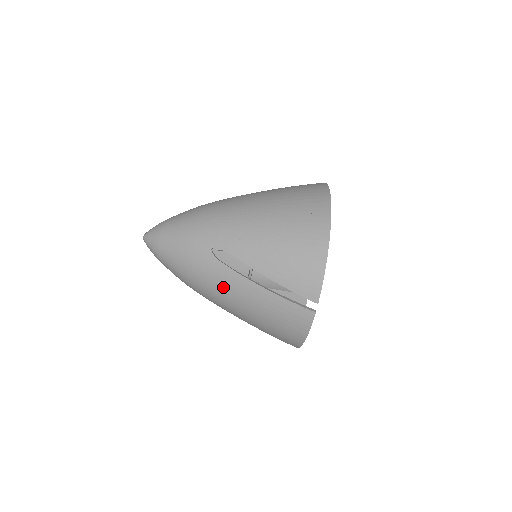
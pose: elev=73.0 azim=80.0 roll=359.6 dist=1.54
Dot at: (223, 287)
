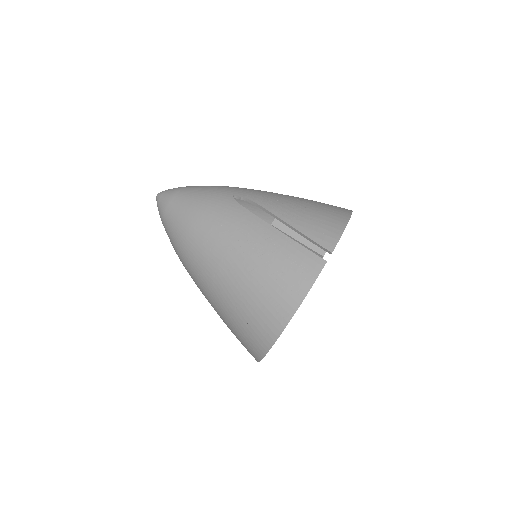
Dot at: (231, 227)
